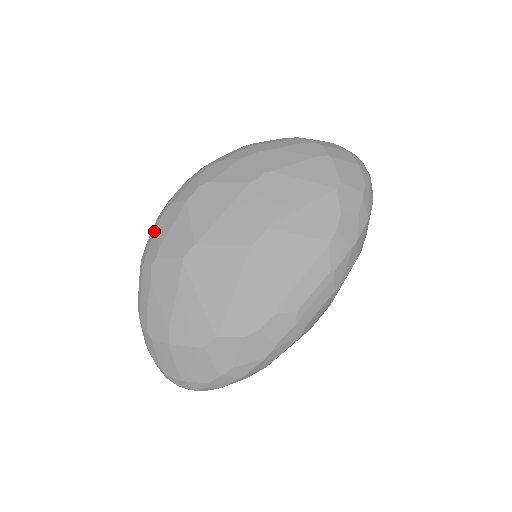
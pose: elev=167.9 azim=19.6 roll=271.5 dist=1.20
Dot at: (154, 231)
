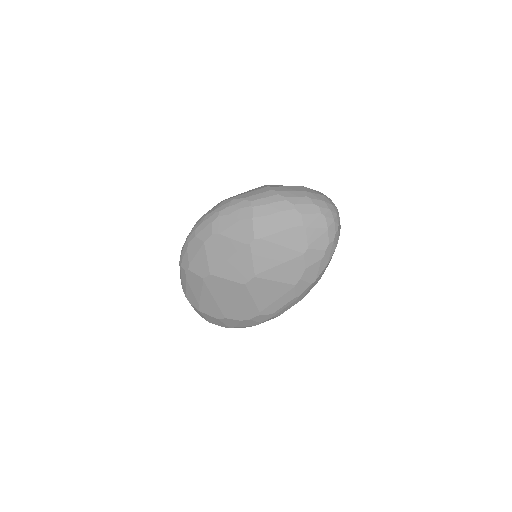
Dot at: (186, 249)
